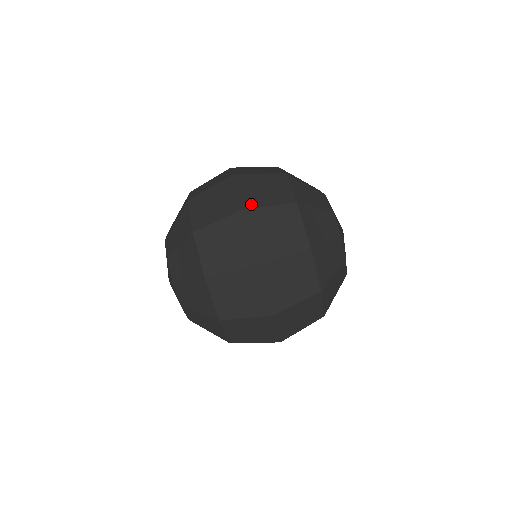
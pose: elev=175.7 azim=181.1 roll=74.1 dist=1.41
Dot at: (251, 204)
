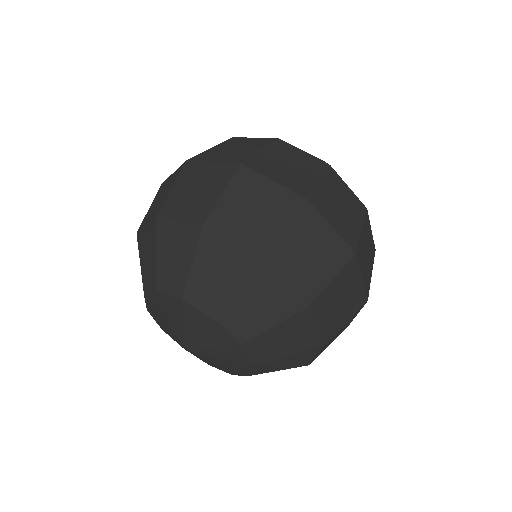
Dot at: (353, 239)
